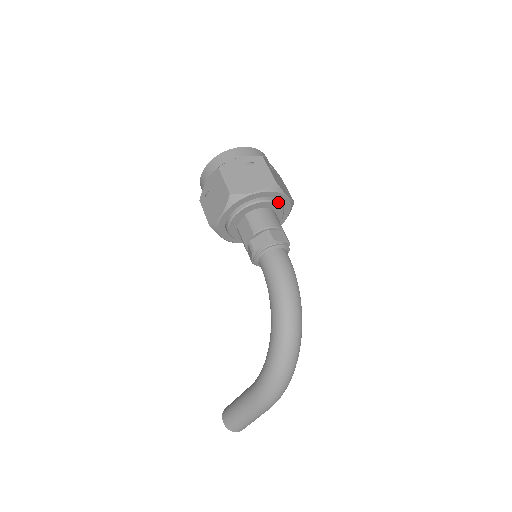
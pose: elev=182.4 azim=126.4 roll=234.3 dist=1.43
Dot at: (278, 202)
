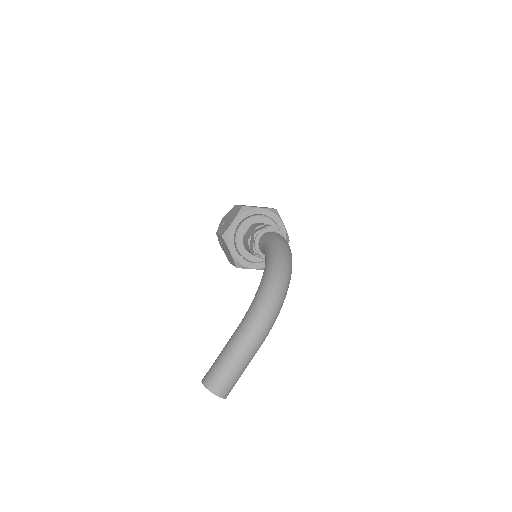
Dot at: (277, 225)
